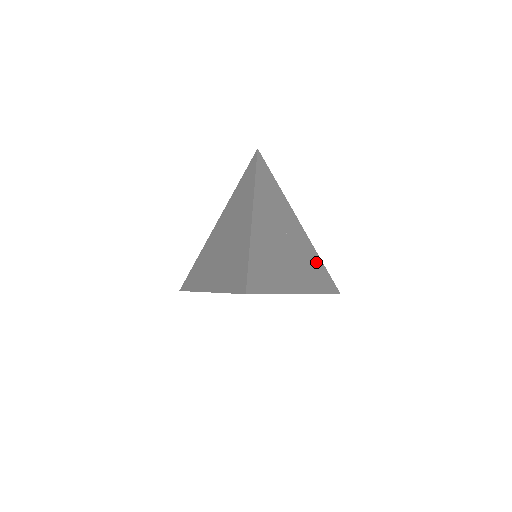
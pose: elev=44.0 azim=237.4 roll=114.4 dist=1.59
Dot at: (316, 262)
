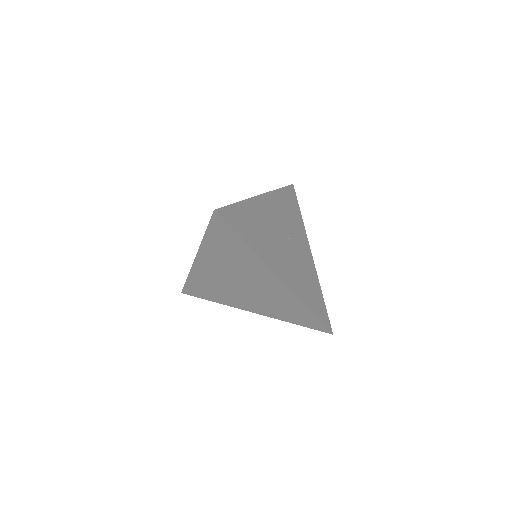
Dot at: (314, 287)
